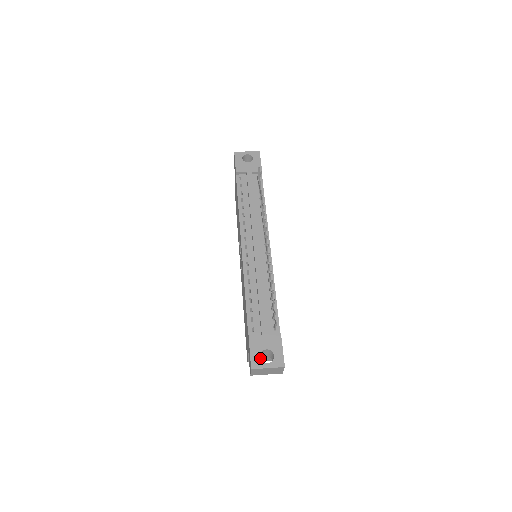
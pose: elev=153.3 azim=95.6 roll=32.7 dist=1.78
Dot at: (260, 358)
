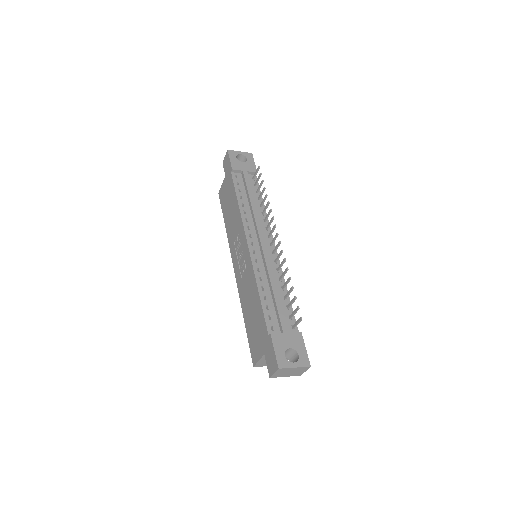
Dot at: occluded
